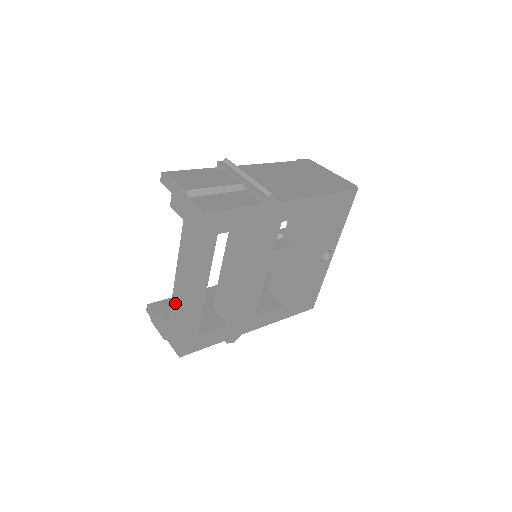
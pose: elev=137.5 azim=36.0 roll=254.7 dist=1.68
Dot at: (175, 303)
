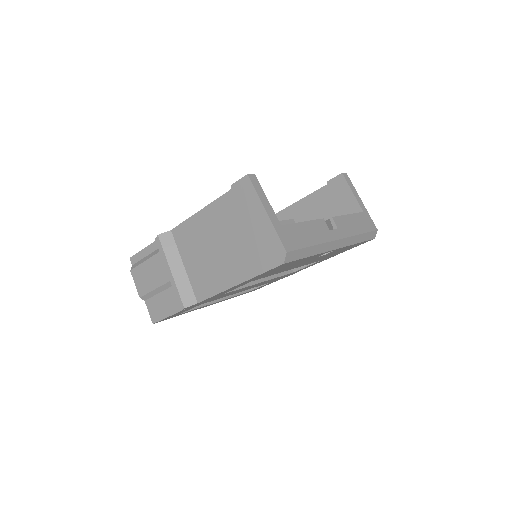
Dot at: occluded
